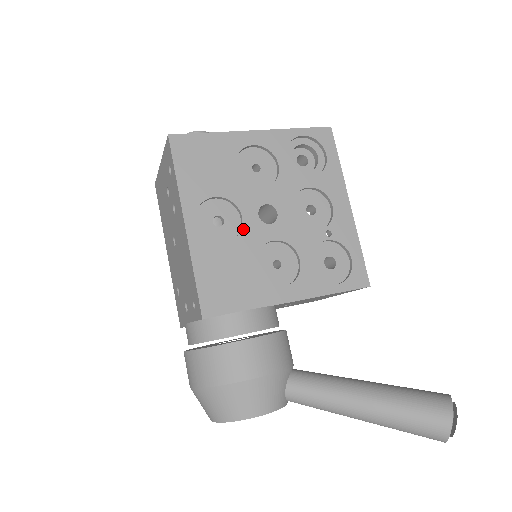
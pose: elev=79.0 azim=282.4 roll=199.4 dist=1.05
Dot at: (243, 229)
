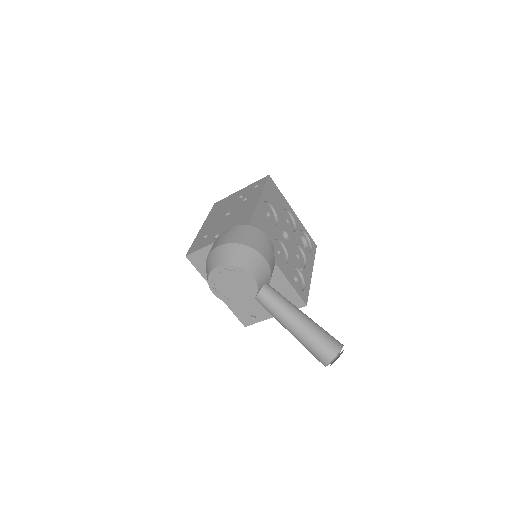
Dot at: (276, 226)
